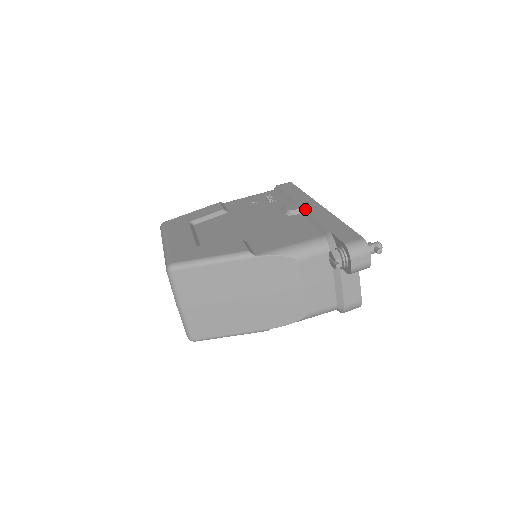
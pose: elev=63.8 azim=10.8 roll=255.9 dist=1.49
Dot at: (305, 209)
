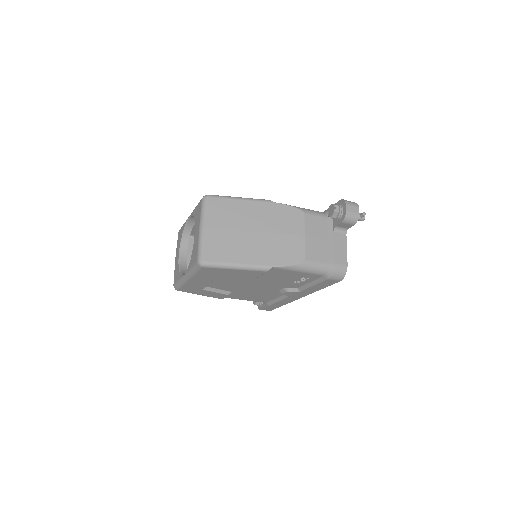
Dot at: occluded
